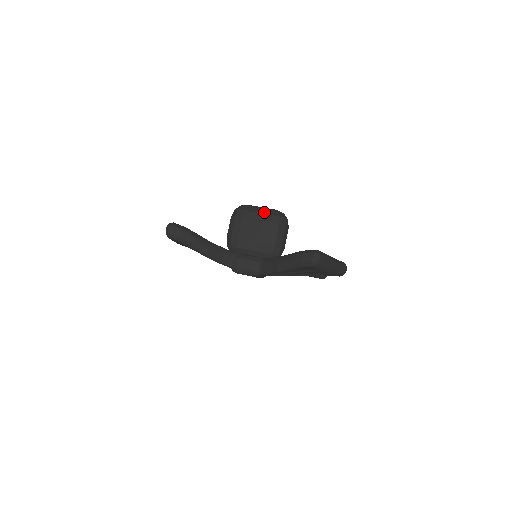
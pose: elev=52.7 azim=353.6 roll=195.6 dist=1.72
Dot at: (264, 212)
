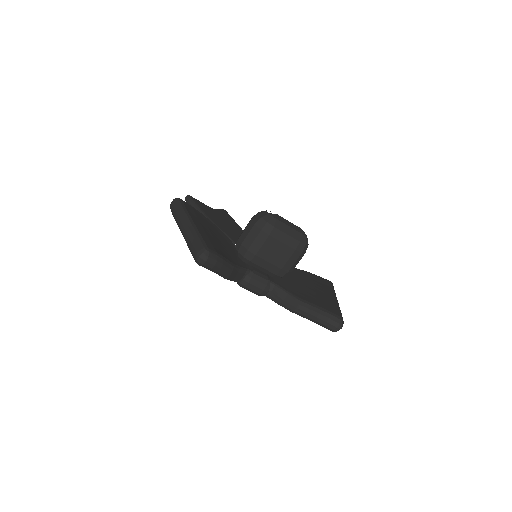
Dot at: (293, 235)
